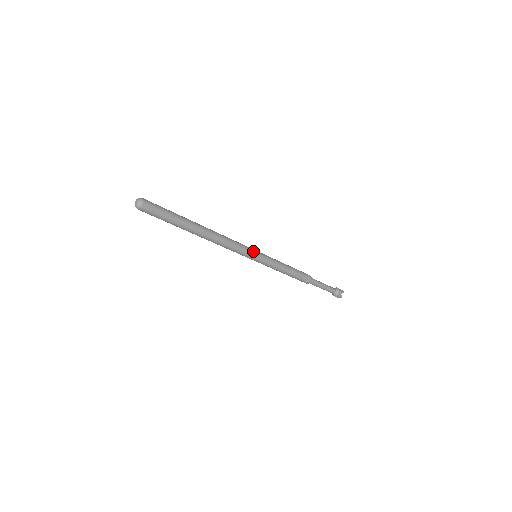
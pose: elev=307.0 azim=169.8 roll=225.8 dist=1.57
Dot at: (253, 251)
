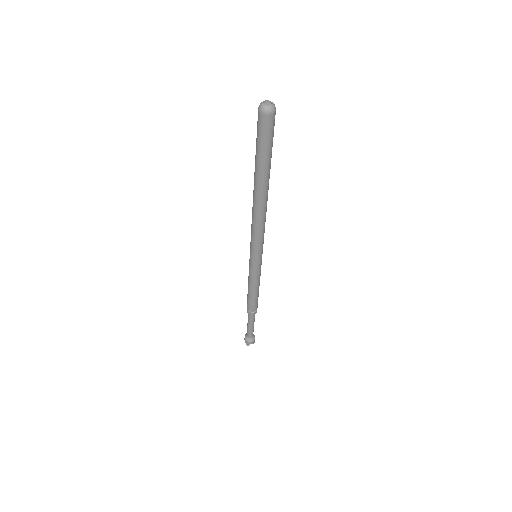
Dot at: occluded
